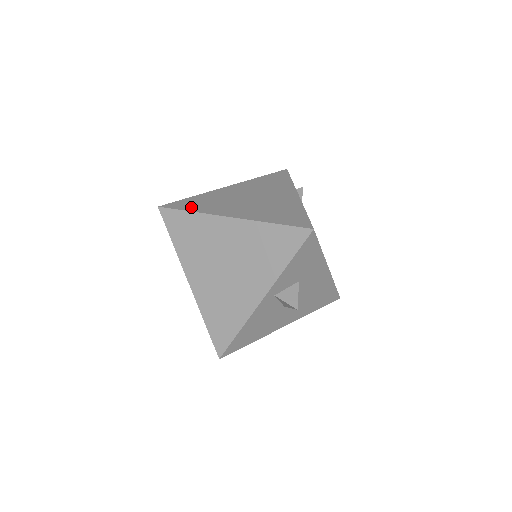
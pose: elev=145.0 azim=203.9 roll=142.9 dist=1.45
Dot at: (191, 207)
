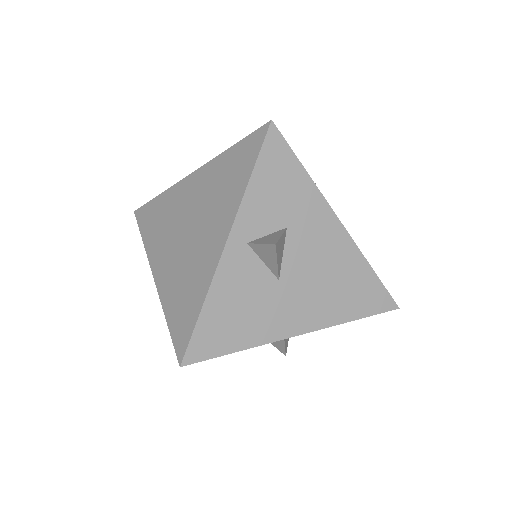
Dot at: occluded
